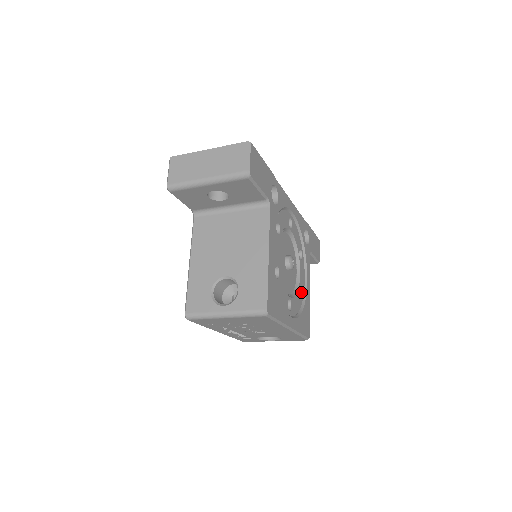
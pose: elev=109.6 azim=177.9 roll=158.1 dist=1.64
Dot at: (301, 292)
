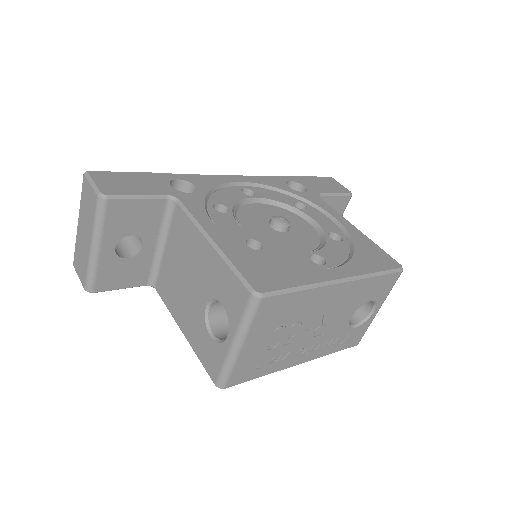
Dot at: (337, 236)
